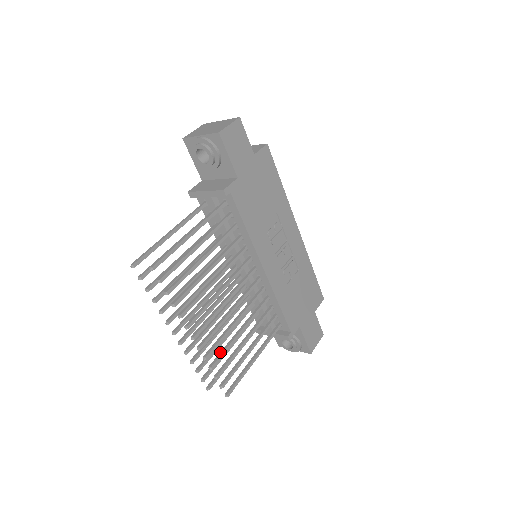
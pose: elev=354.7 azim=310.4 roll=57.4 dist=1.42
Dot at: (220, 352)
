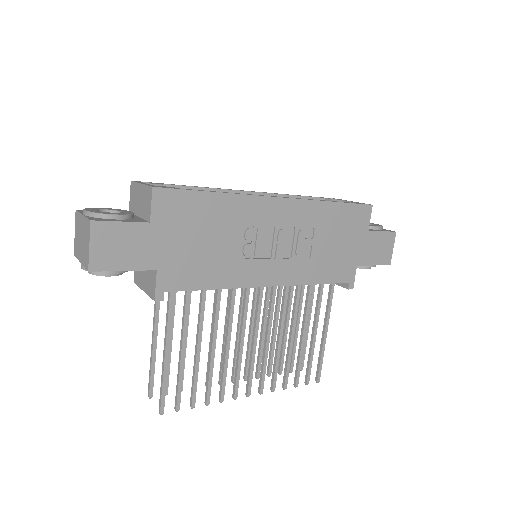
Dot at: (284, 369)
